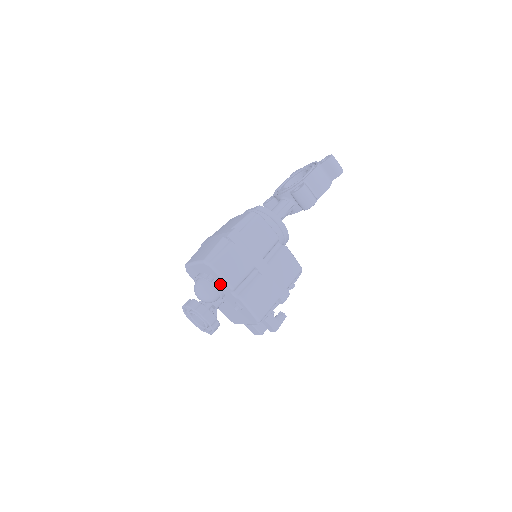
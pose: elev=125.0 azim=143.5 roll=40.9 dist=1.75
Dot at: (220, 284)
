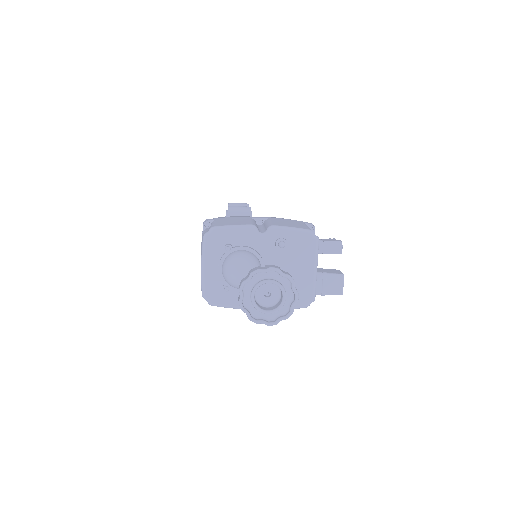
Dot at: (242, 243)
